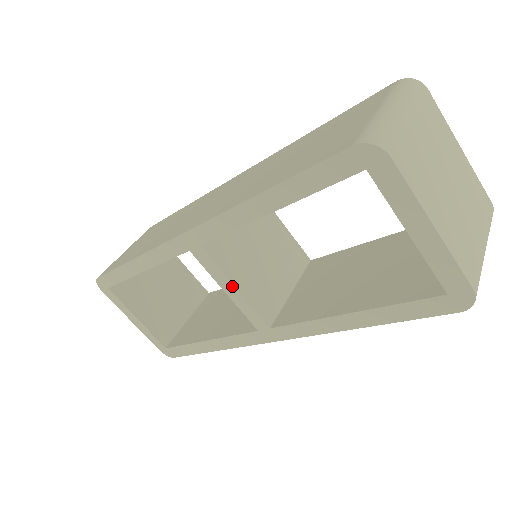
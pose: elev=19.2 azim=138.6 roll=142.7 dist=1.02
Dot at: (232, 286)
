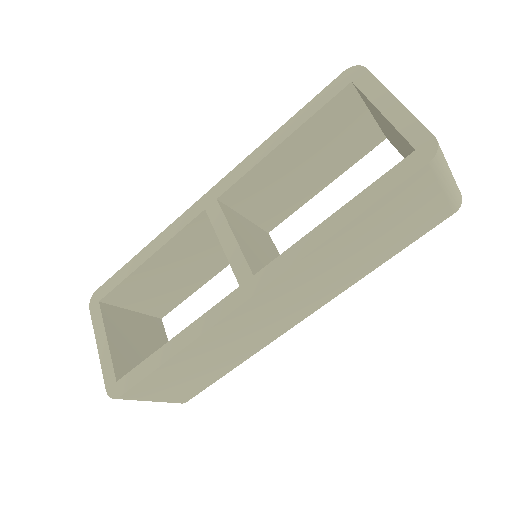
Dot at: (231, 233)
